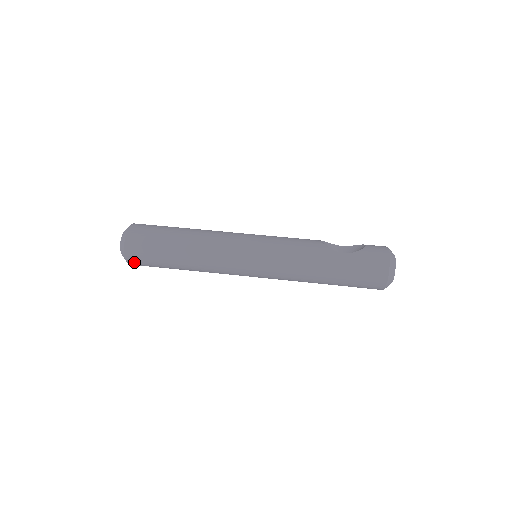
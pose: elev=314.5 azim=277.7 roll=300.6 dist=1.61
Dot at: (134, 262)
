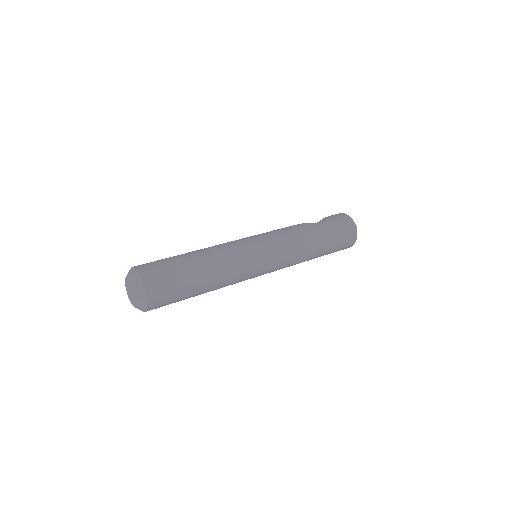
Dot at: (155, 300)
